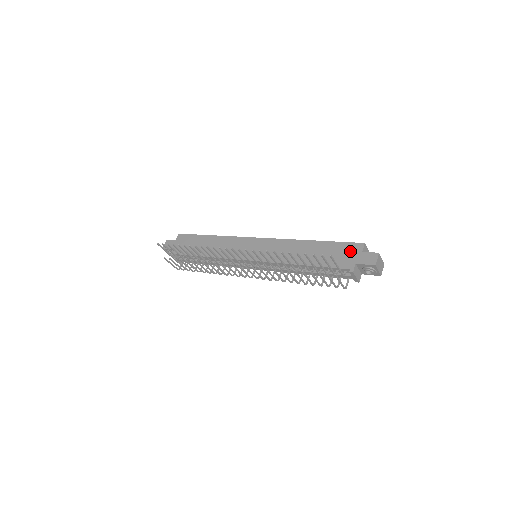
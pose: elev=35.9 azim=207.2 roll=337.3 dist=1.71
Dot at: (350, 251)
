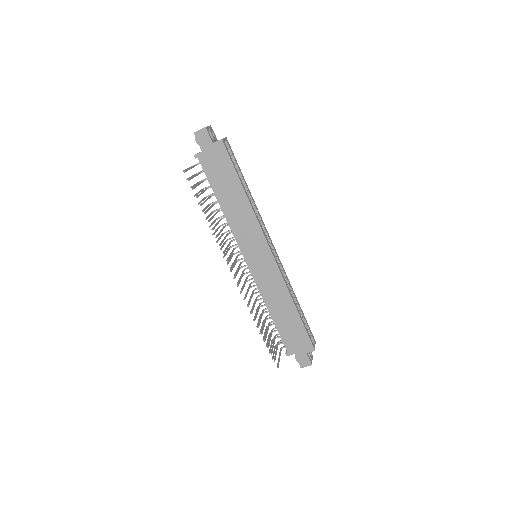
Dot at: (302, 344)
